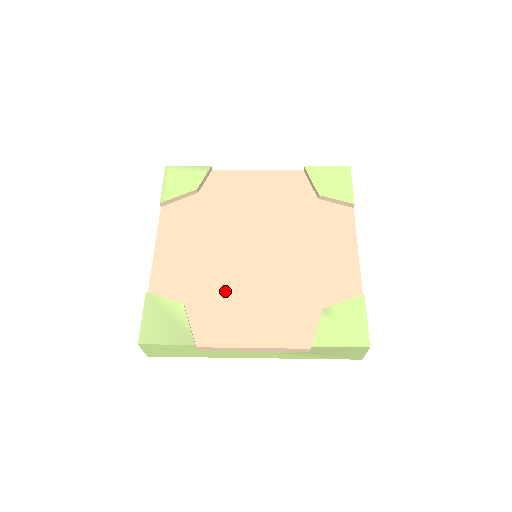
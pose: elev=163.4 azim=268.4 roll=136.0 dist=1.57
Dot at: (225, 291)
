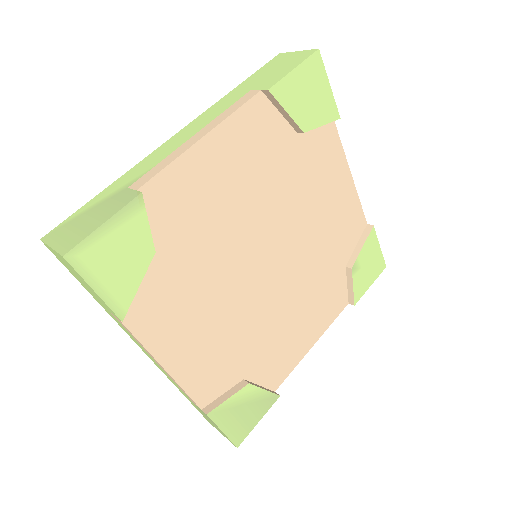
Dot at: (268, 330)
